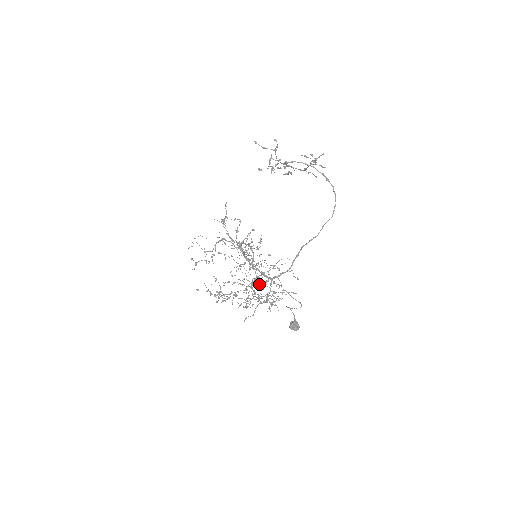
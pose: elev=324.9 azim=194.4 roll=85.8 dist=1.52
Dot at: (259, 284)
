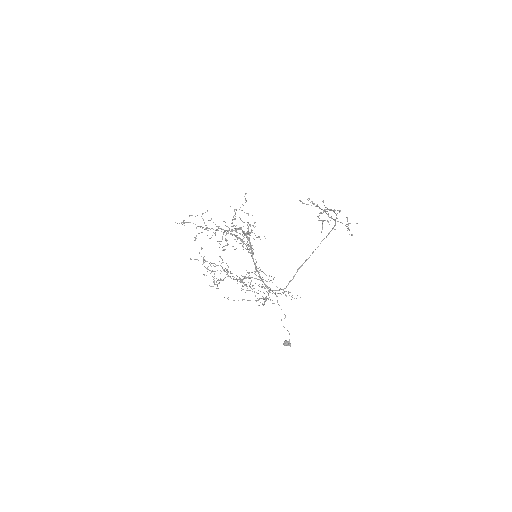
Dot at: (266, 299)
